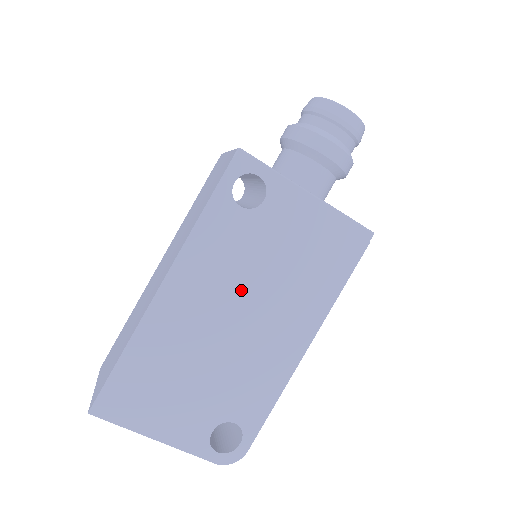
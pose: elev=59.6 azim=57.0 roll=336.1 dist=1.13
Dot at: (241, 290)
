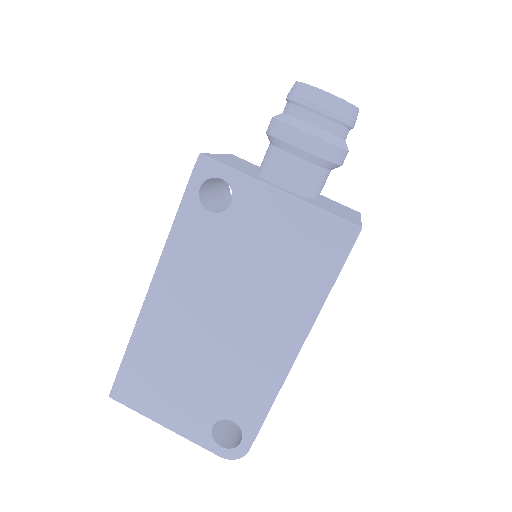
Dot at: (221, 293)
